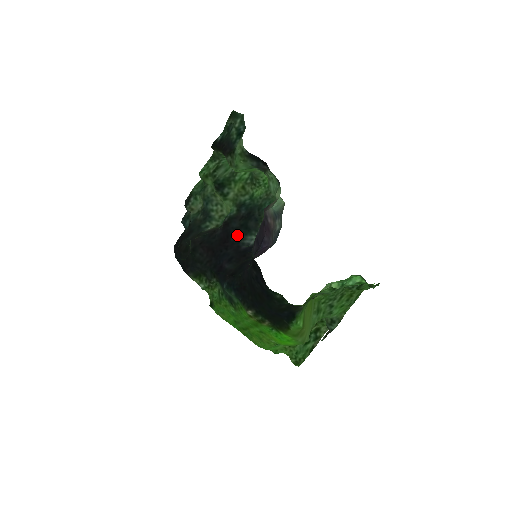
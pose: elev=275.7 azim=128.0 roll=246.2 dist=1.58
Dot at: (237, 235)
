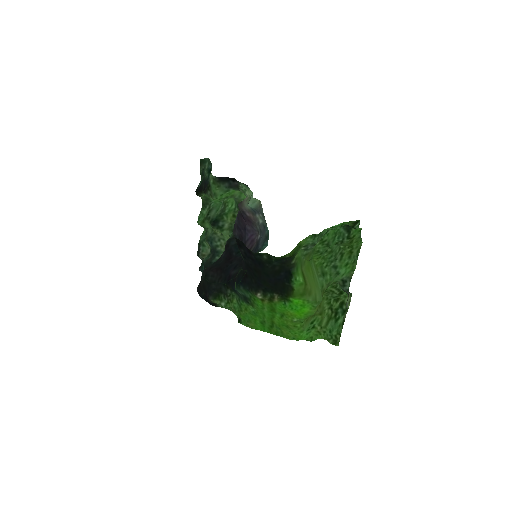
Dot at: (237, 249)
